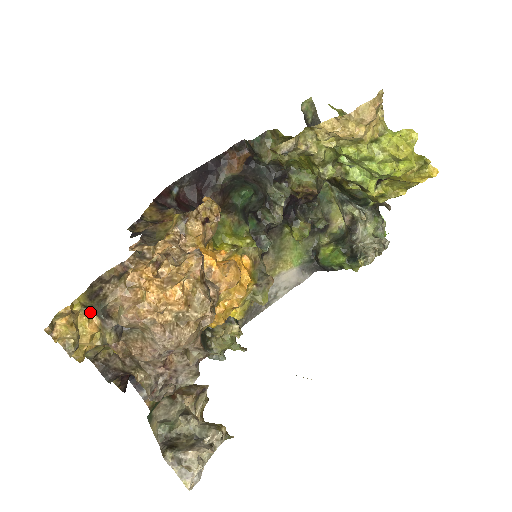
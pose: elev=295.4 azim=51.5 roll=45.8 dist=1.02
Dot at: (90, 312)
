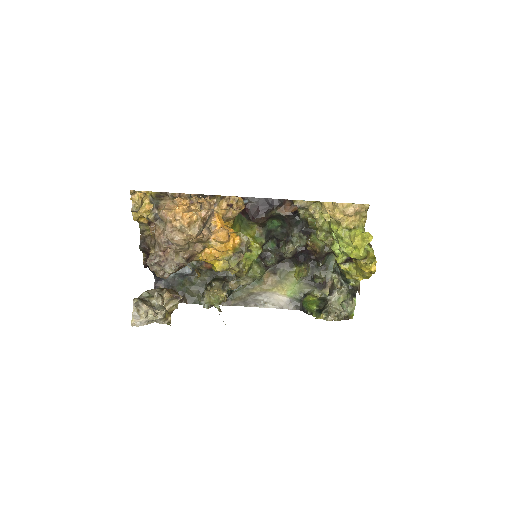
Dot at: (152, 200)
